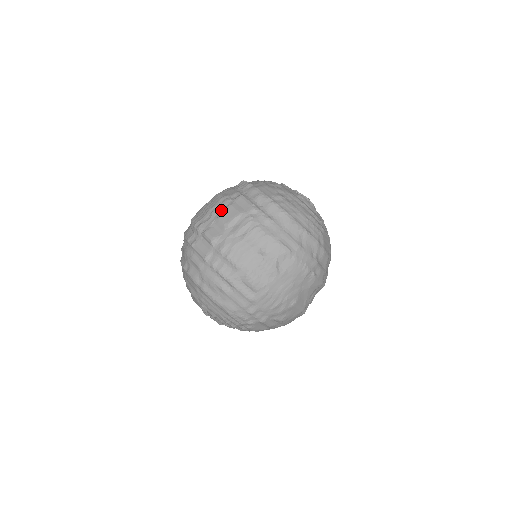
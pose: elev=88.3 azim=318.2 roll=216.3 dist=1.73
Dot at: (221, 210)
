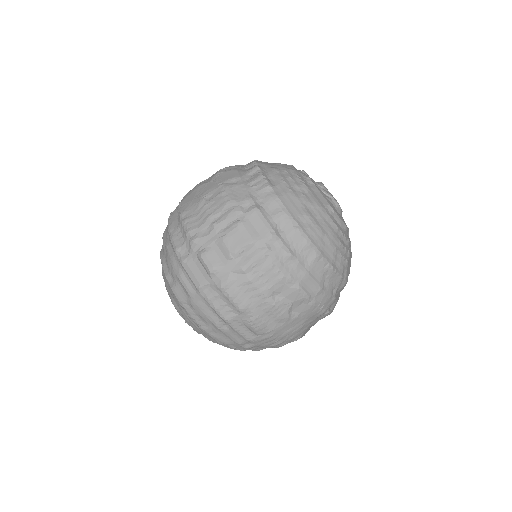
Dot at: (226, 225)
